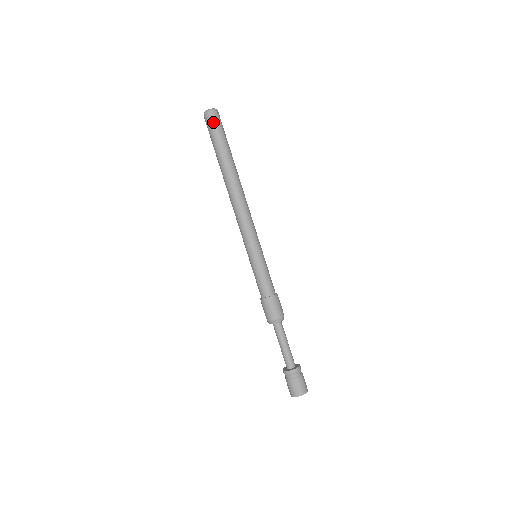
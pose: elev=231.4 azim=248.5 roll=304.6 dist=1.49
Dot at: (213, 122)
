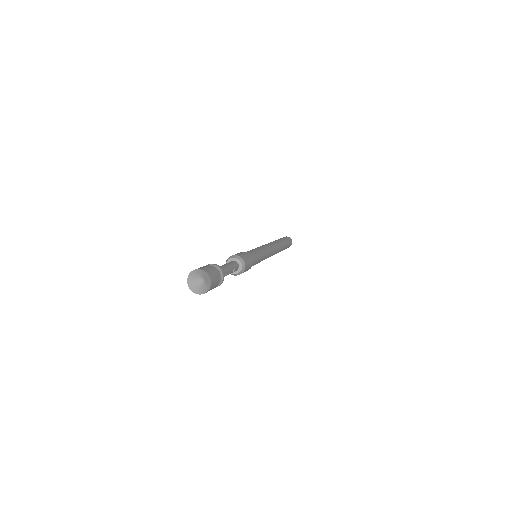
Dot at: (288, 238)
